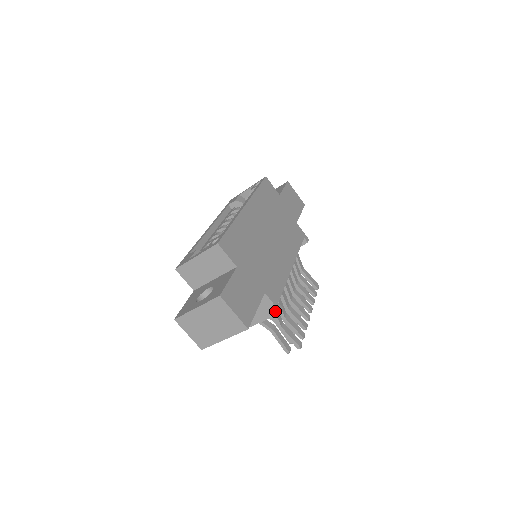
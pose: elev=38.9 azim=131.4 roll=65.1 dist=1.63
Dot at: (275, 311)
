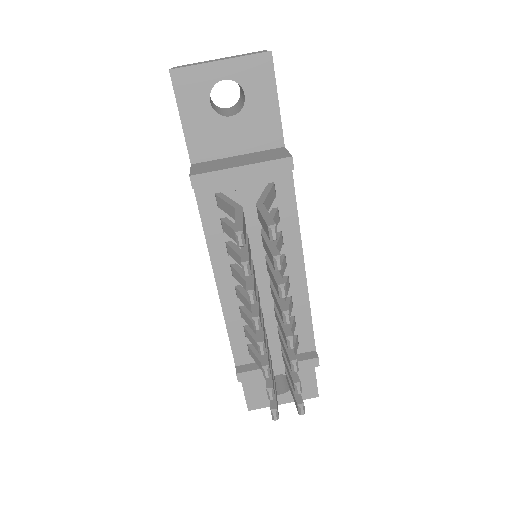
Dot at: (284, 156)
